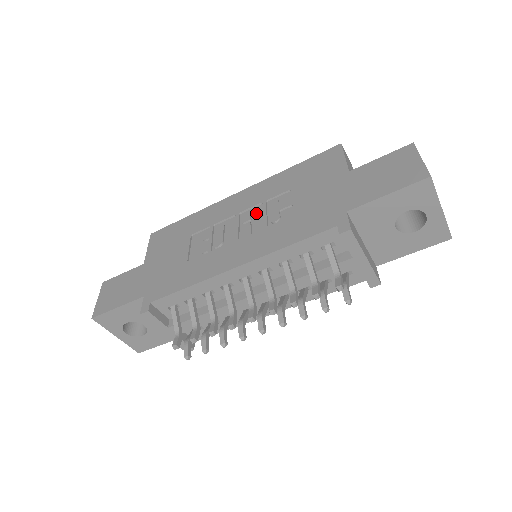
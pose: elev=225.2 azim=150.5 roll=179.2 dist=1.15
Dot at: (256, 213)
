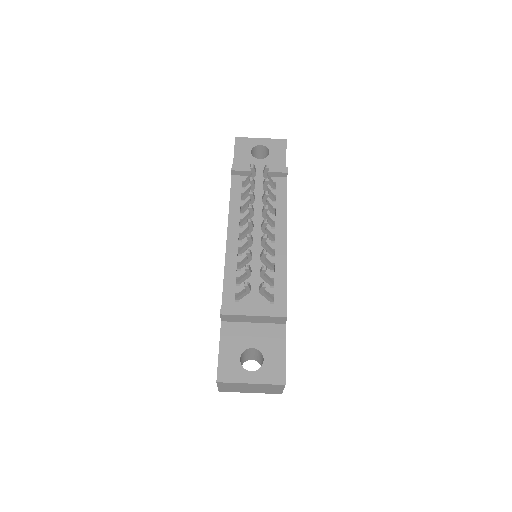
Dot at: occluded
